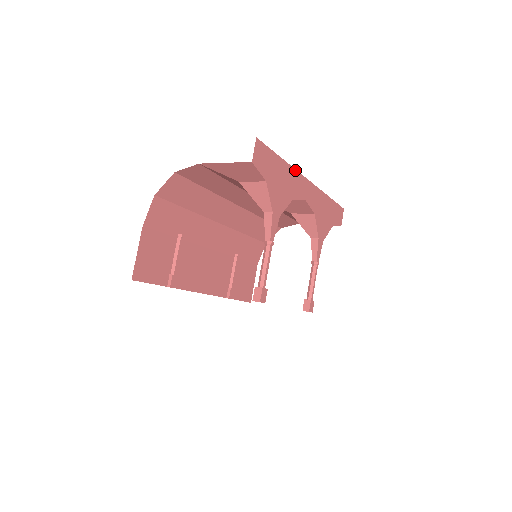
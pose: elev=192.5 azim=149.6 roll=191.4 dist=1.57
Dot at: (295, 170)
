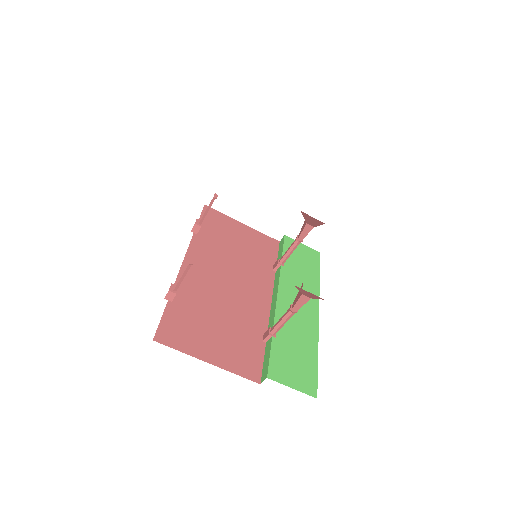
Dot at: occluded
